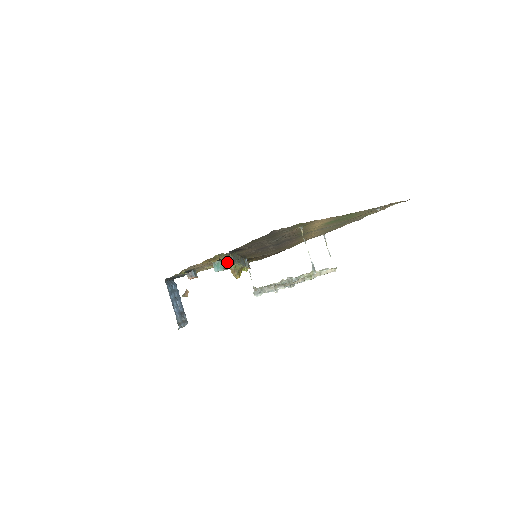
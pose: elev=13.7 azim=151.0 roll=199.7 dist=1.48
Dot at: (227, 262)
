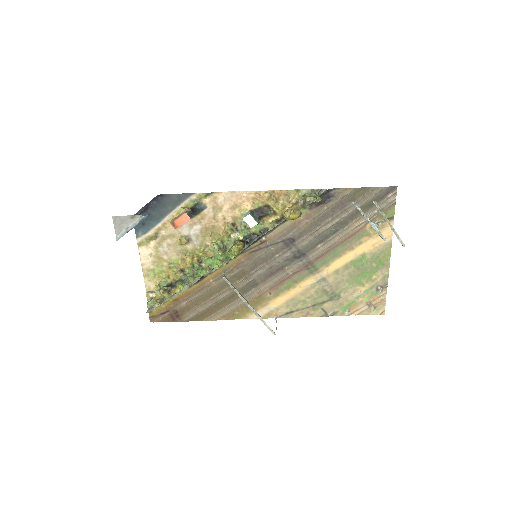
Dot at: (289, 207)
